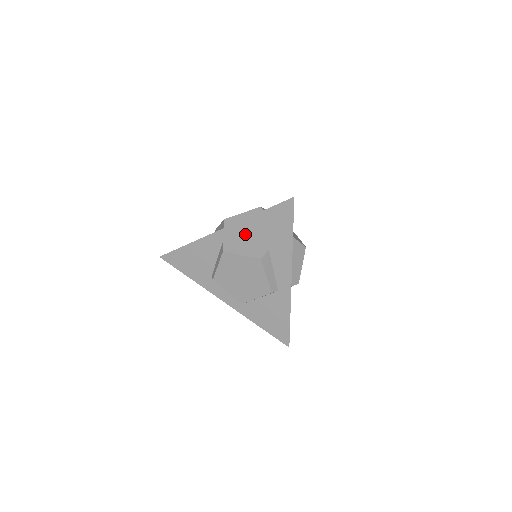
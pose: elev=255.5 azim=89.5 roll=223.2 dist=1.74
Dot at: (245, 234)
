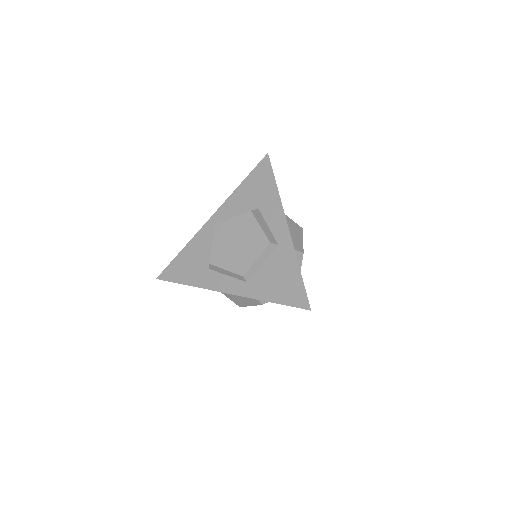
Dot at: (234, 207)
